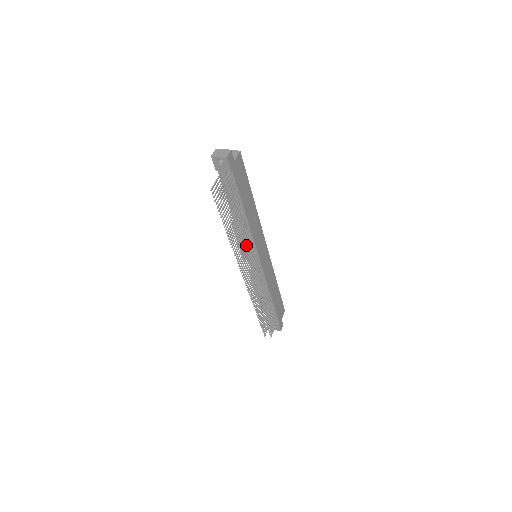
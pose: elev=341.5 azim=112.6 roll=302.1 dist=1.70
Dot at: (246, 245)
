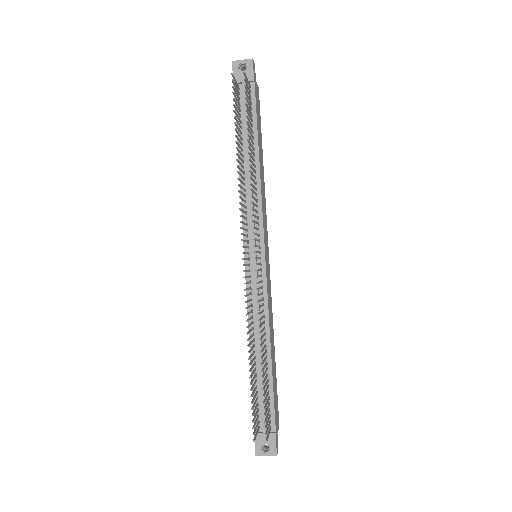
Dot at: (248, 222)
